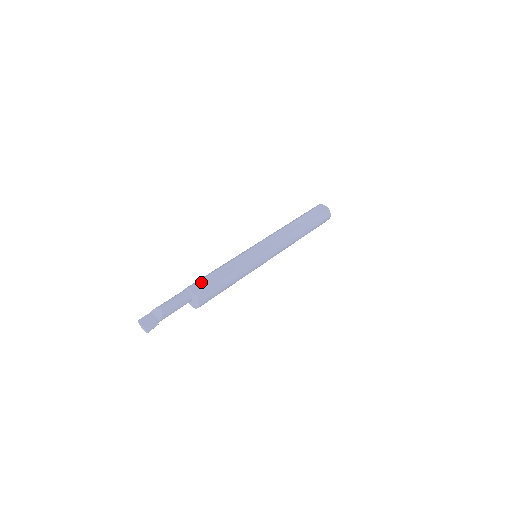
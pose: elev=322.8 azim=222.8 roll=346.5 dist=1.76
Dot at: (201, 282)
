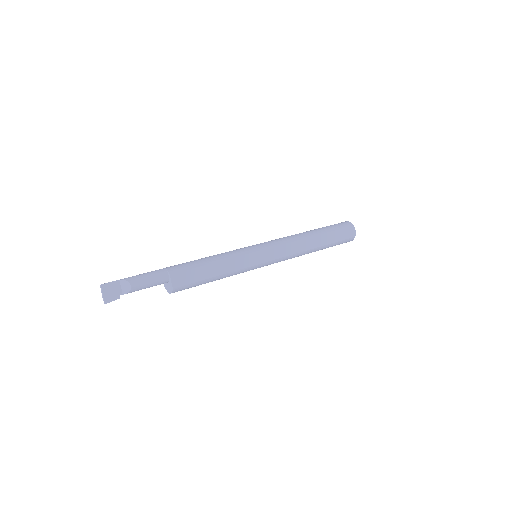
Dot at: (186, 272)
